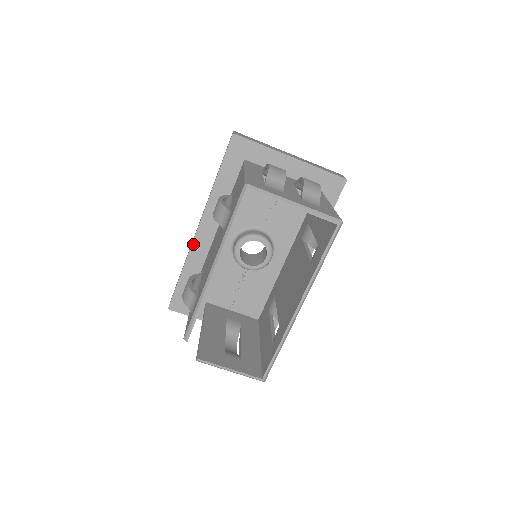
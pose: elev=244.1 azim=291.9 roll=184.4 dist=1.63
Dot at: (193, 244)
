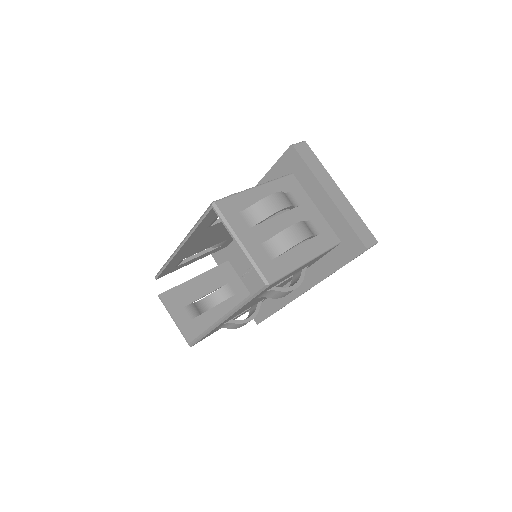
Dot at: occluded
